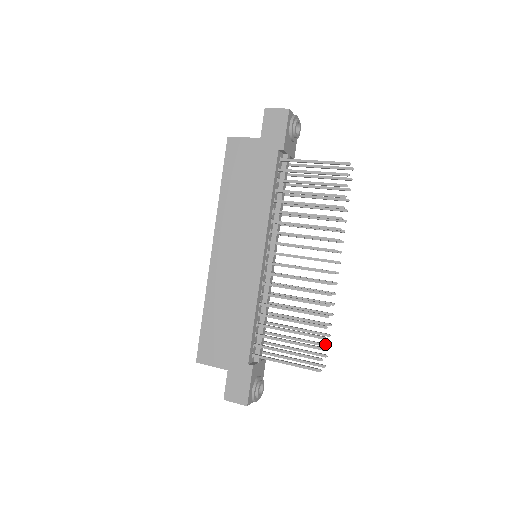
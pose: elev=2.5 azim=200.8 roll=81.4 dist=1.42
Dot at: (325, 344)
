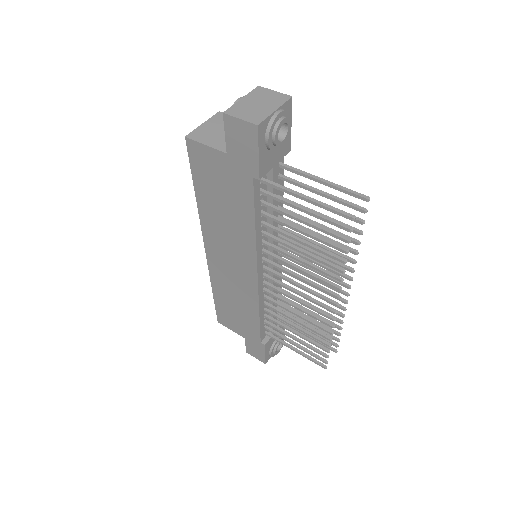
Dot at: (335, 339)
